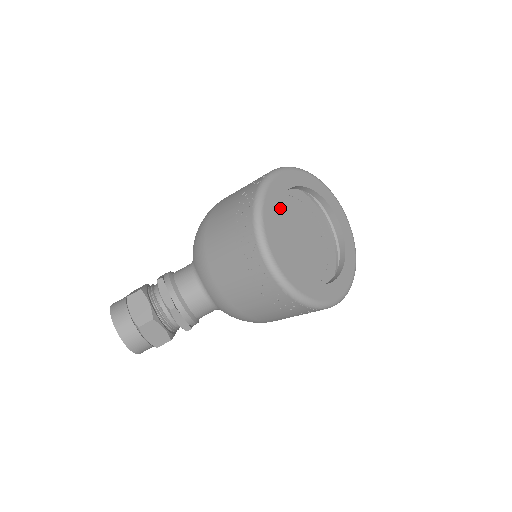
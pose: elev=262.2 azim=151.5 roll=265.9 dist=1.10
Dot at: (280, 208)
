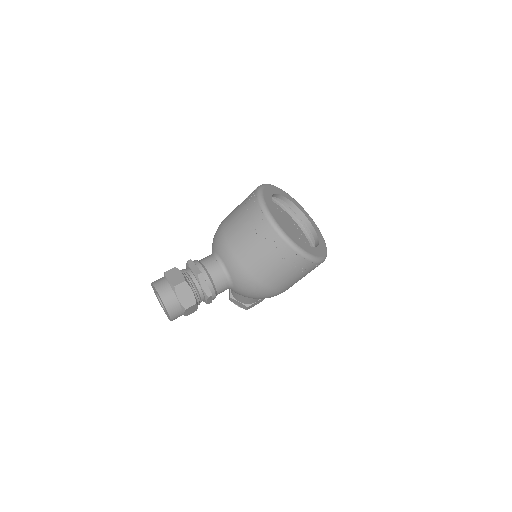
Dot at: occluded
